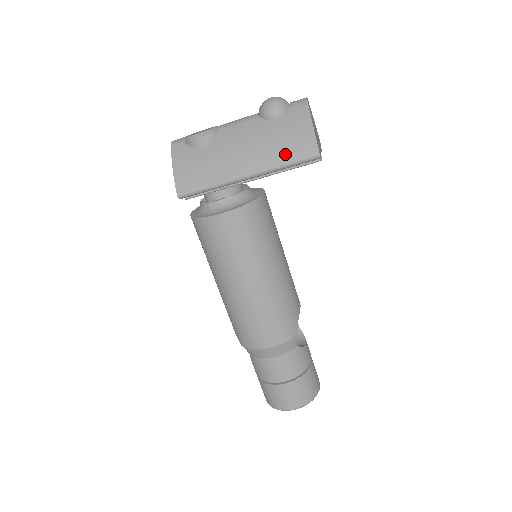
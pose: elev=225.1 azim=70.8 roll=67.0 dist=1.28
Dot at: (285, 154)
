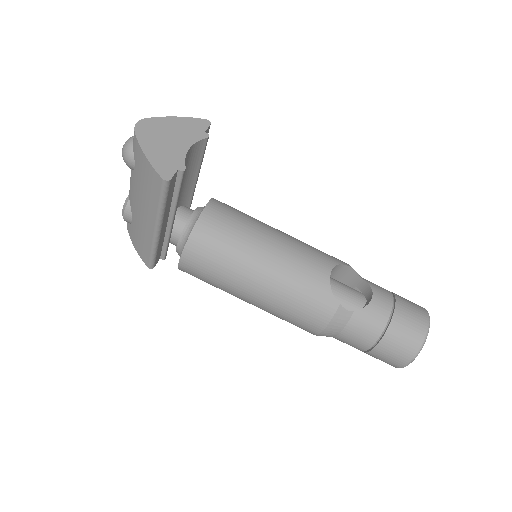
Dot at: (153, 196)
